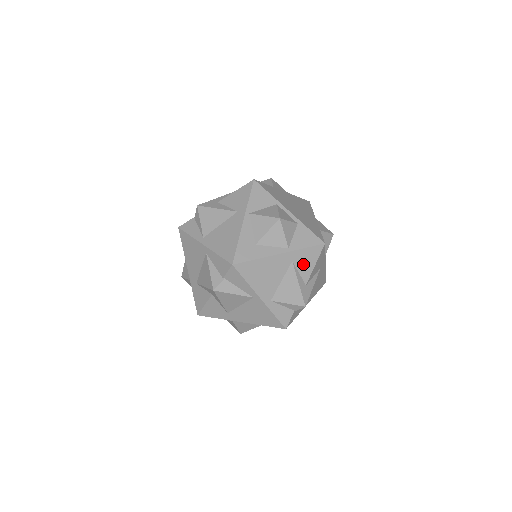
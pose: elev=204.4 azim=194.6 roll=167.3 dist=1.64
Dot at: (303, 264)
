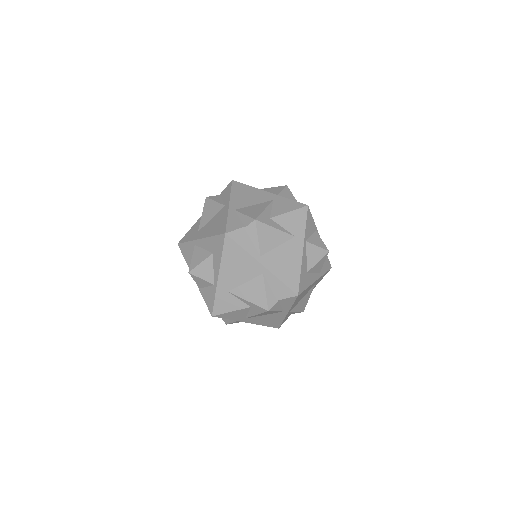
Dot at: (280, 206)
